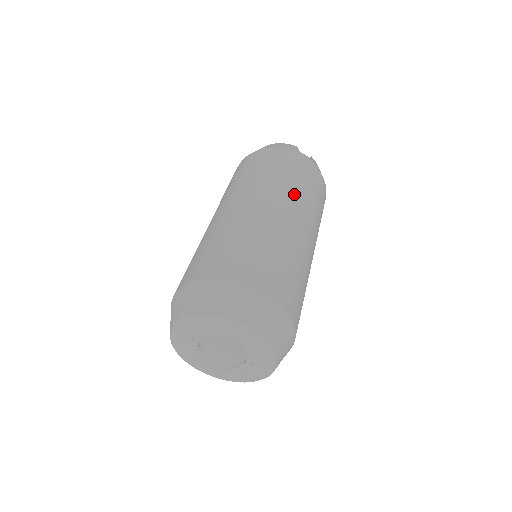
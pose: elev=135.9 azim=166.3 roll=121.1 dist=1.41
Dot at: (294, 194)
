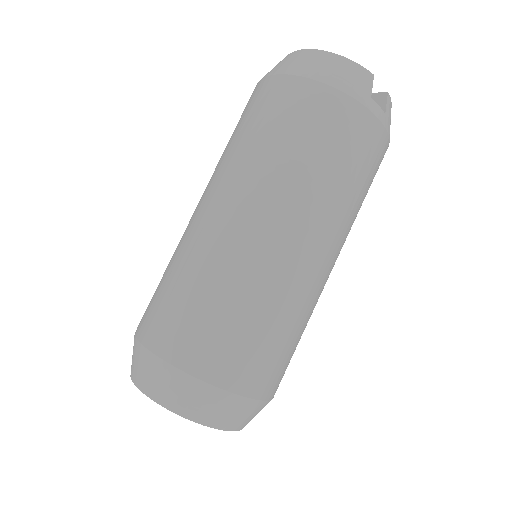
Dot at: (333, 210)
